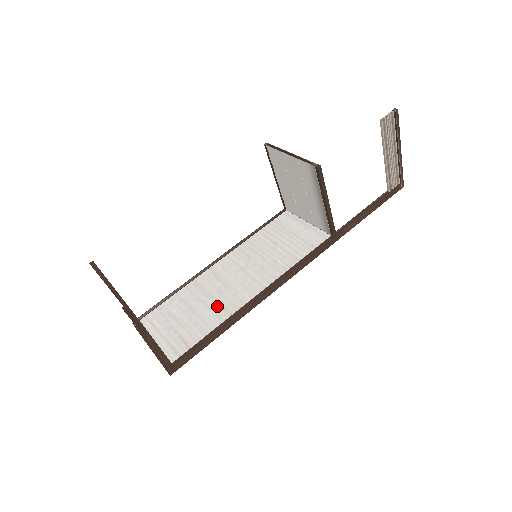
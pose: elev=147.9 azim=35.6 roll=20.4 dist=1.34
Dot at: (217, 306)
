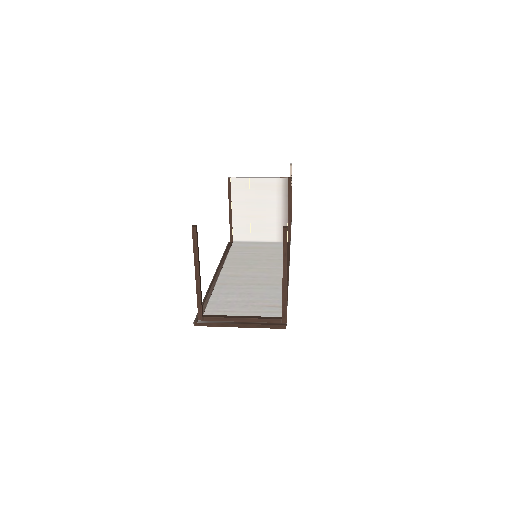
Dot at: (264, 285)
